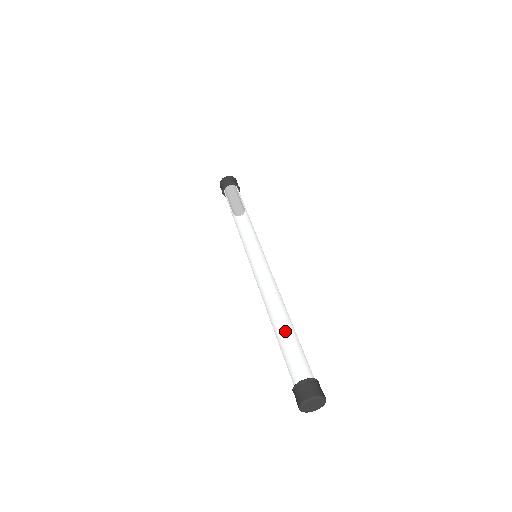
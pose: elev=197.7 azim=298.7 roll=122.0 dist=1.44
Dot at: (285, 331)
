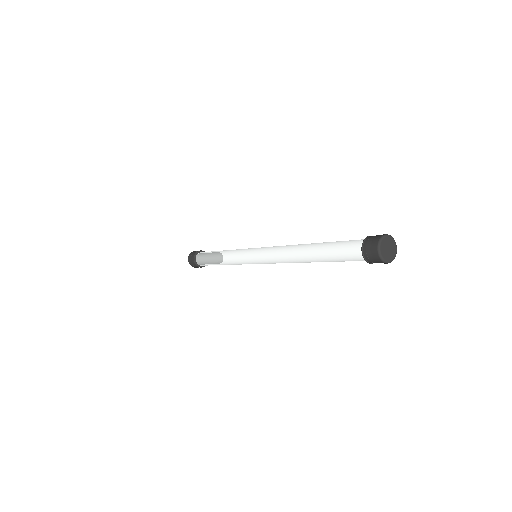
Dot at: (324, 242)
